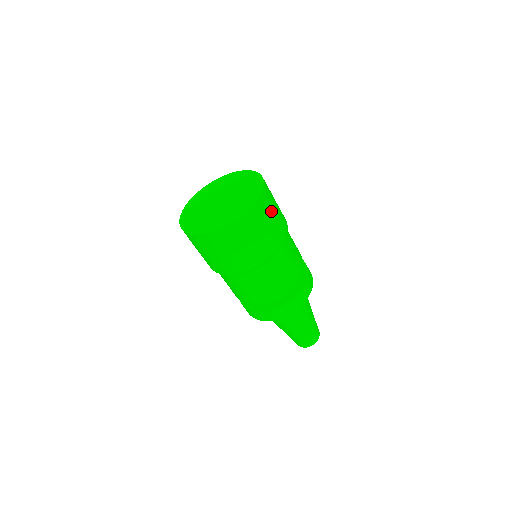
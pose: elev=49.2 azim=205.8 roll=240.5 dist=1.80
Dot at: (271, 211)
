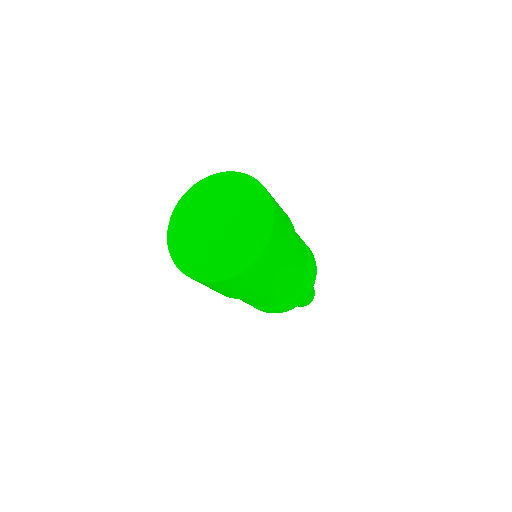
Dot at: (281, 212)
